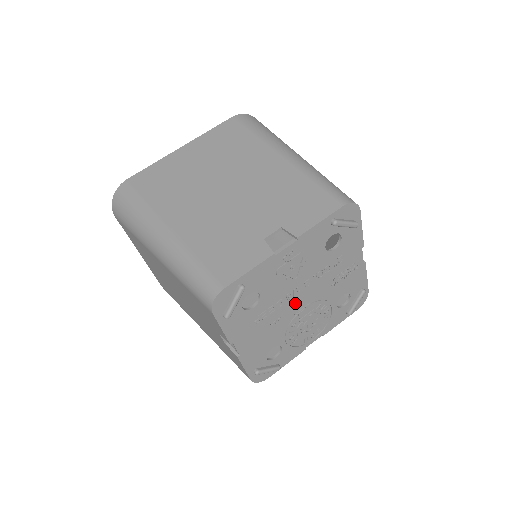
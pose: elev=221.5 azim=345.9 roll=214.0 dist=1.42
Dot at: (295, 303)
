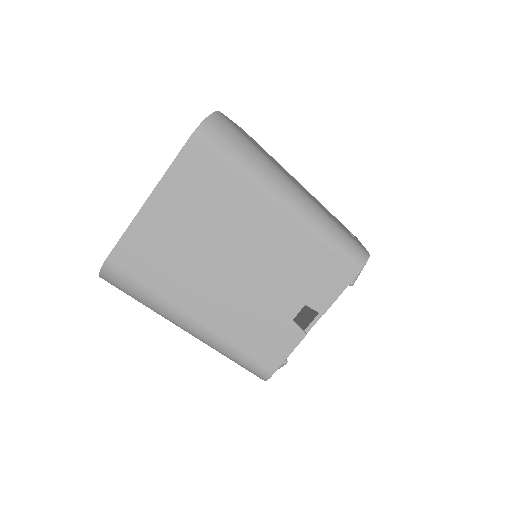
Dot at: occluded
